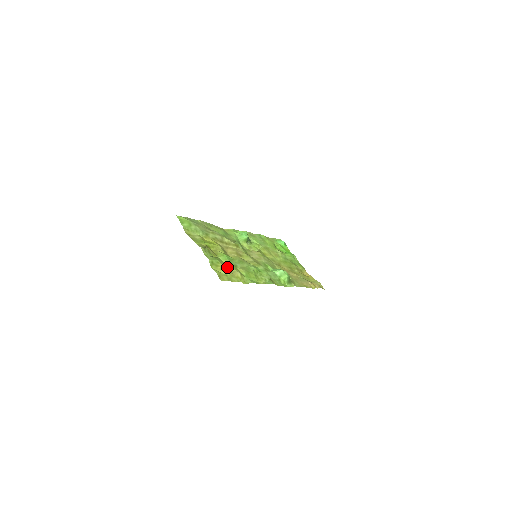
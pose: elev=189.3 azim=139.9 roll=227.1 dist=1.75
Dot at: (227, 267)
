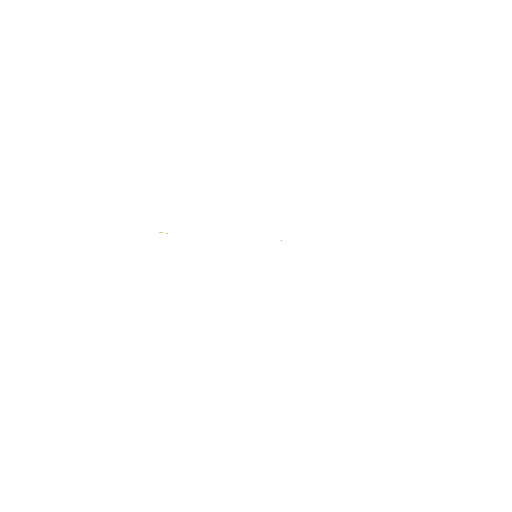
Dot at: occluded
